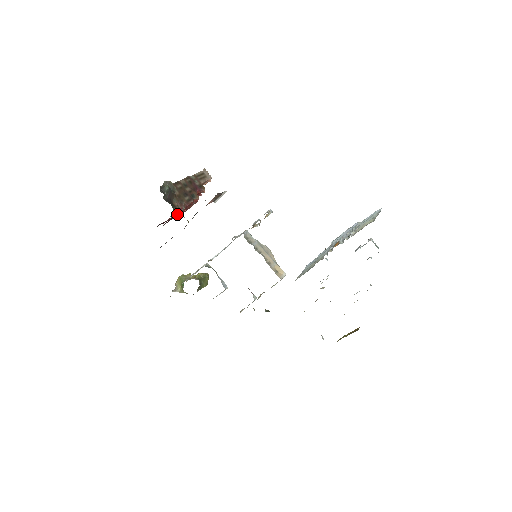
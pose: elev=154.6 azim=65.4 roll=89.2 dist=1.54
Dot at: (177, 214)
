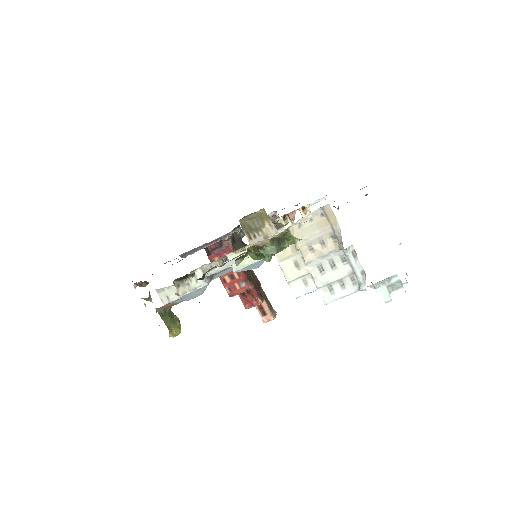
Dot at: occluded
